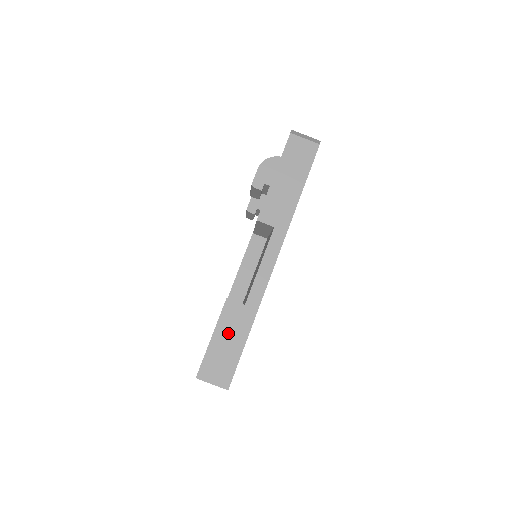
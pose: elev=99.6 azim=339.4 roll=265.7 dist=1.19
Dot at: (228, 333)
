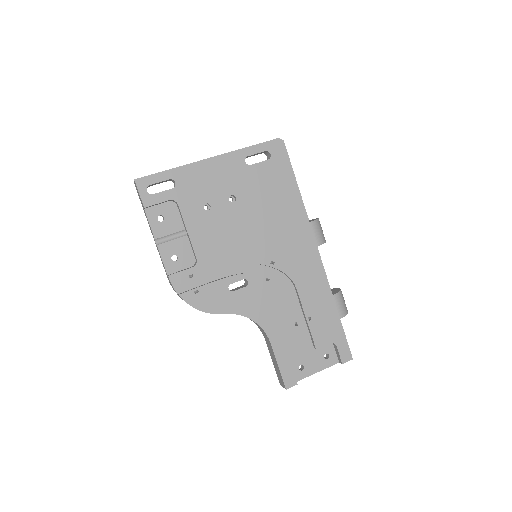
Dot at: occluded
